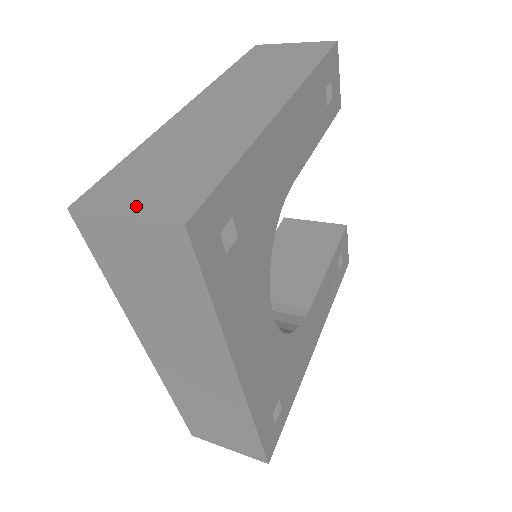
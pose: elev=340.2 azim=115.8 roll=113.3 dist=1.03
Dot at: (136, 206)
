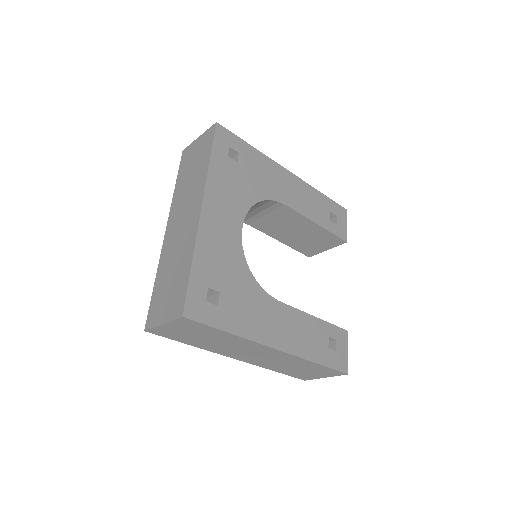
Dot at: occluded
